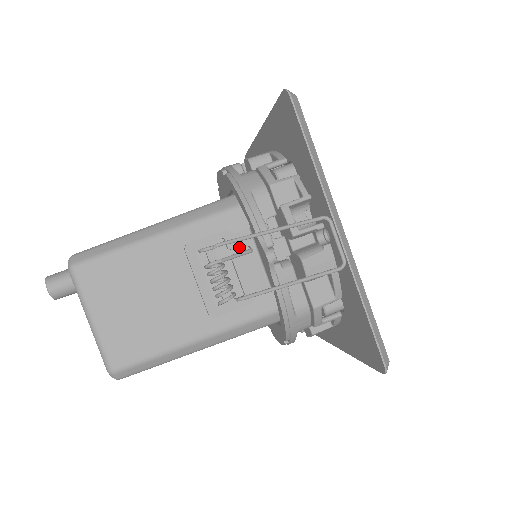
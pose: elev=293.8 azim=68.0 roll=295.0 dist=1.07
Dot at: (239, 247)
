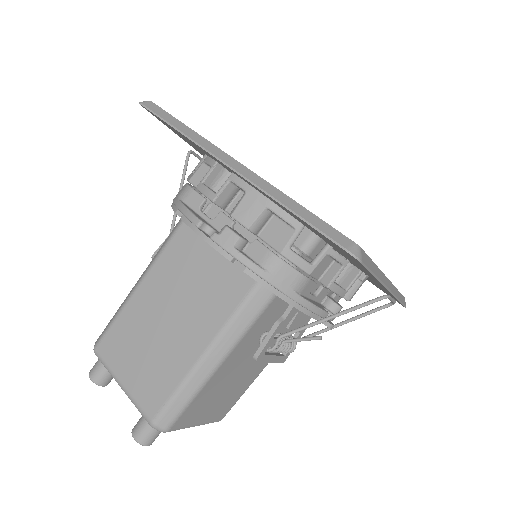
Dot at: (291, 320)
